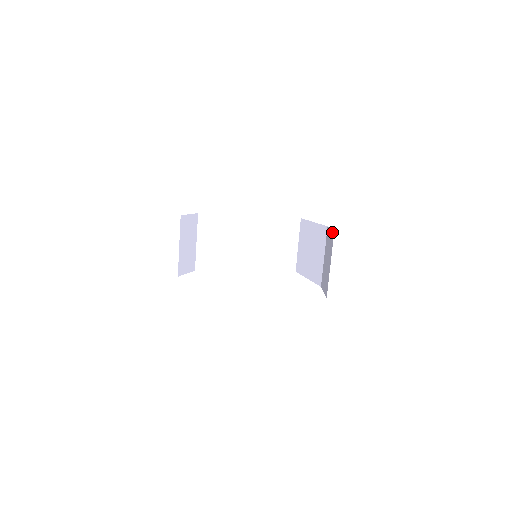
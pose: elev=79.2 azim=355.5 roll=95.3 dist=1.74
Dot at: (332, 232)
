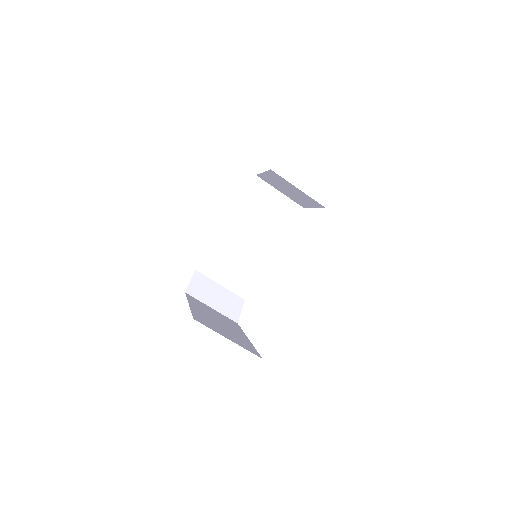
Dot at: occluded
